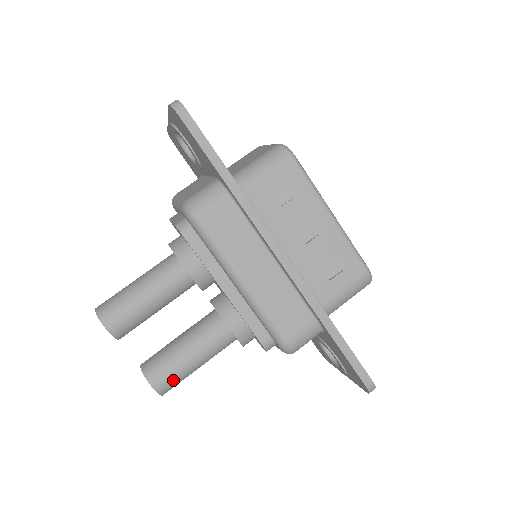
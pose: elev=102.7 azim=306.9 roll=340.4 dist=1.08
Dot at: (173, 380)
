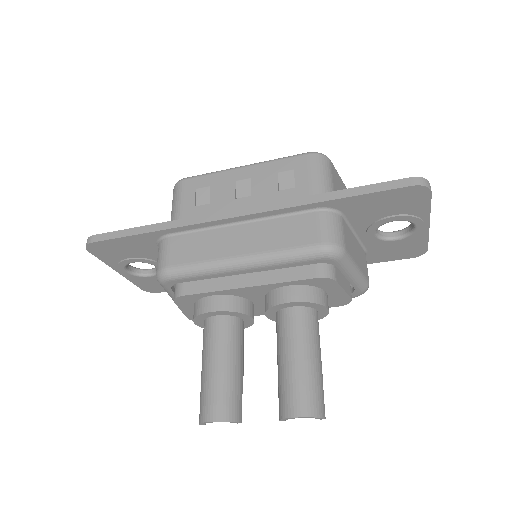
Dot at: (308, 392)
